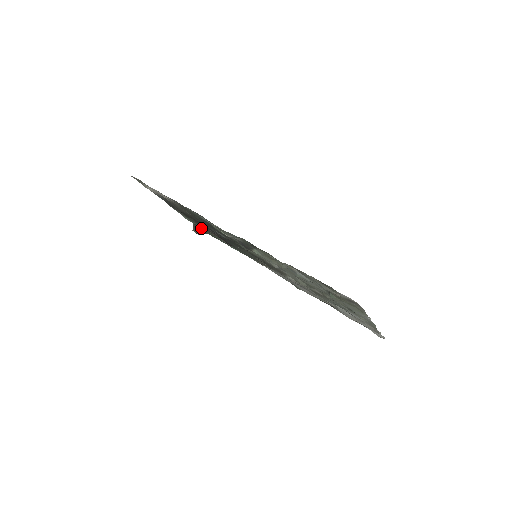
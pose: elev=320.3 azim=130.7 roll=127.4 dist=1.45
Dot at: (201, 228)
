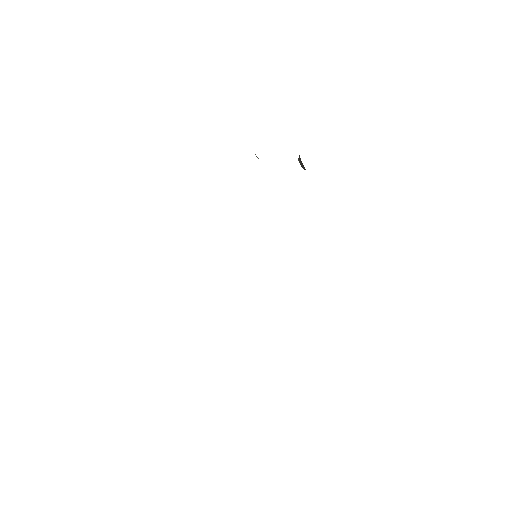
Dot at: occluded
